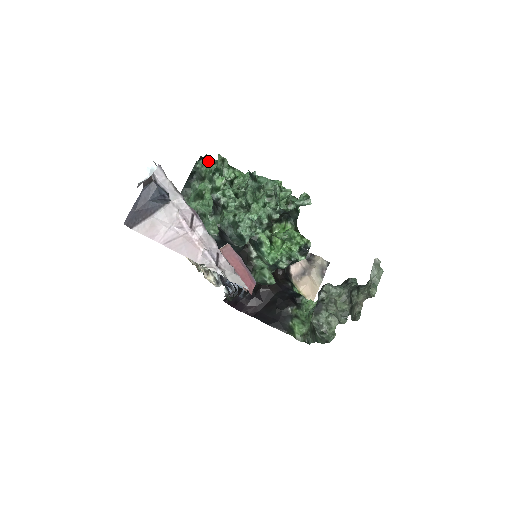
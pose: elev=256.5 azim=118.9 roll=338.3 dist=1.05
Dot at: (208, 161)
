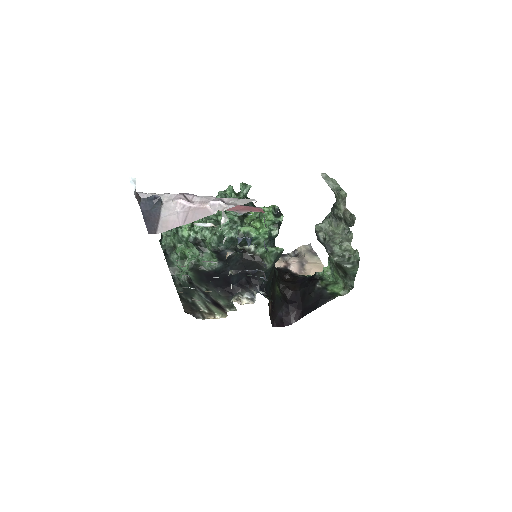
Dot at: (166, 234)
